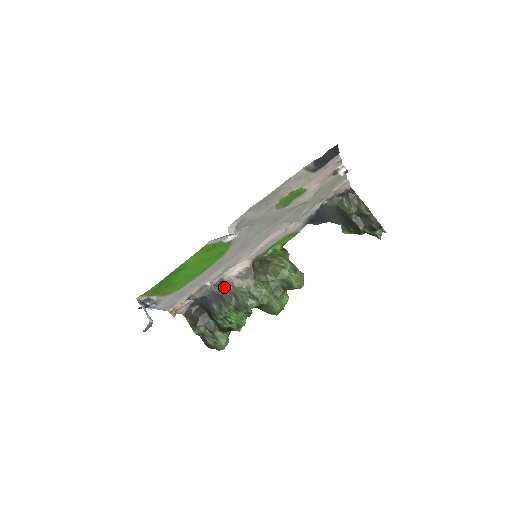
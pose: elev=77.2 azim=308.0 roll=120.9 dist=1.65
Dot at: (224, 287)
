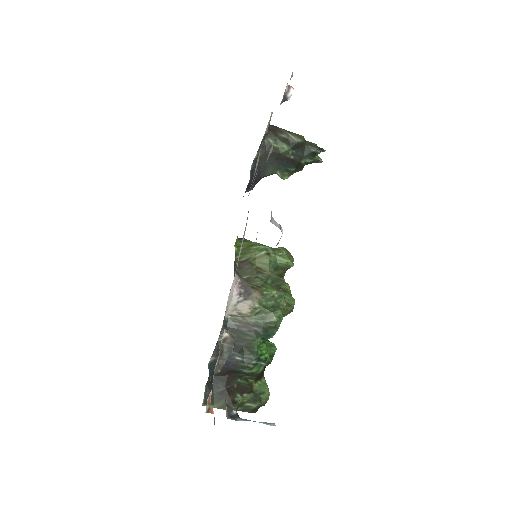
Dot at: (232, 327)
